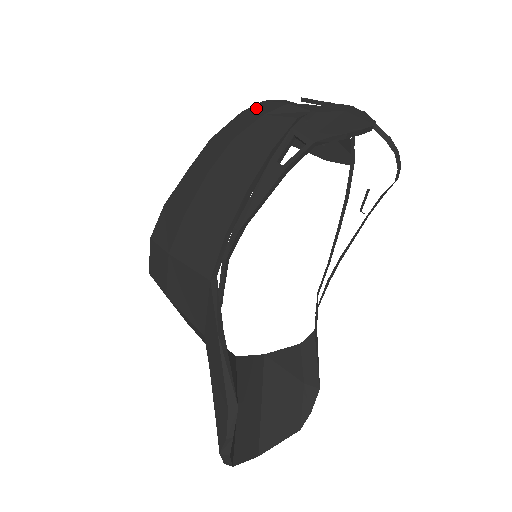
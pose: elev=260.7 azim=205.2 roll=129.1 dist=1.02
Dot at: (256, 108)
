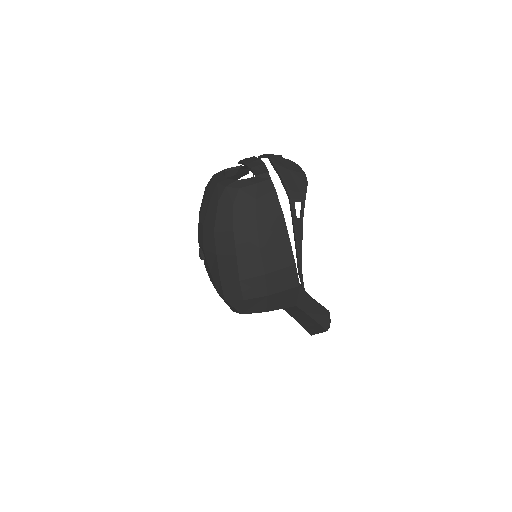
Dot at: (242, 197)
